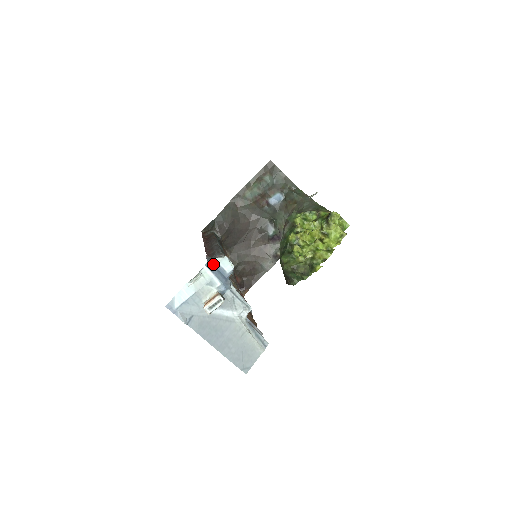
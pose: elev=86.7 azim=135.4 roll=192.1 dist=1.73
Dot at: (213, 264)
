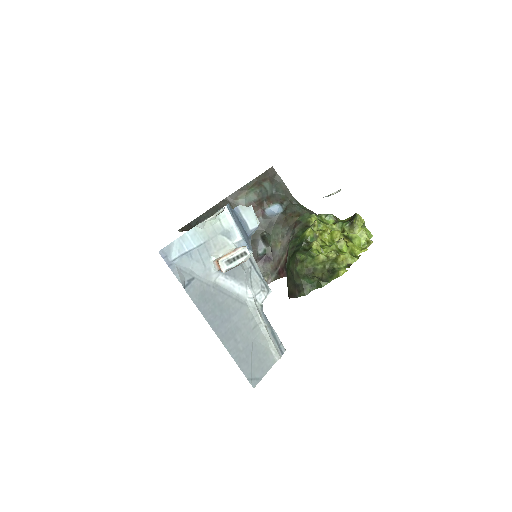
Dot at: (234, 211)
